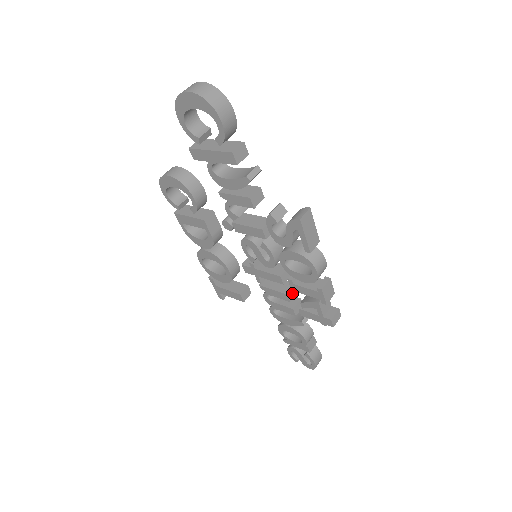
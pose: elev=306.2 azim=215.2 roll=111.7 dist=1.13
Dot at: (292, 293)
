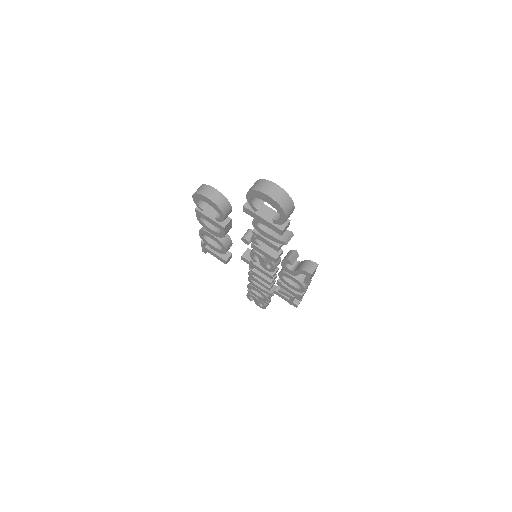
Dot at: (273, 280)
